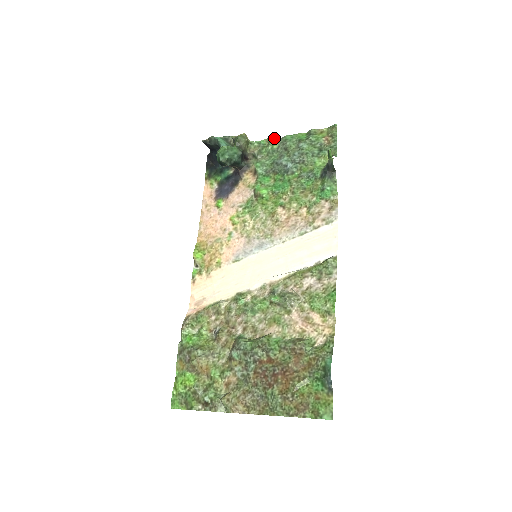
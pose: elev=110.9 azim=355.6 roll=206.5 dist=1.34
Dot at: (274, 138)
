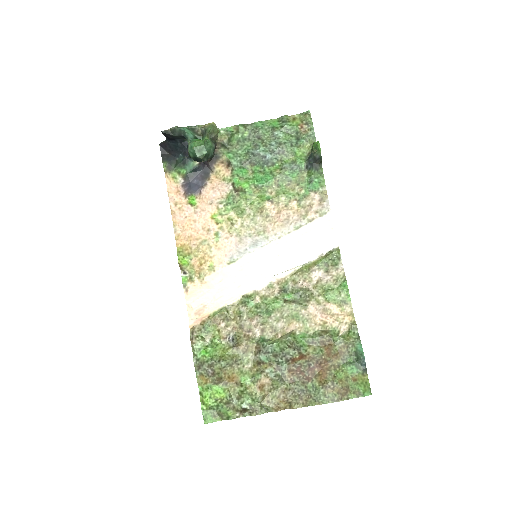
Dot at: (242, 125)
